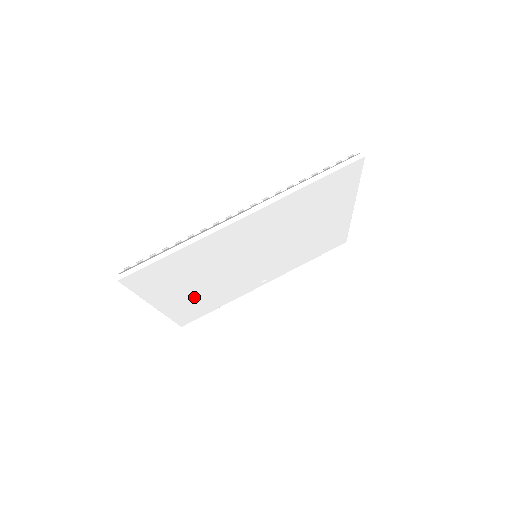
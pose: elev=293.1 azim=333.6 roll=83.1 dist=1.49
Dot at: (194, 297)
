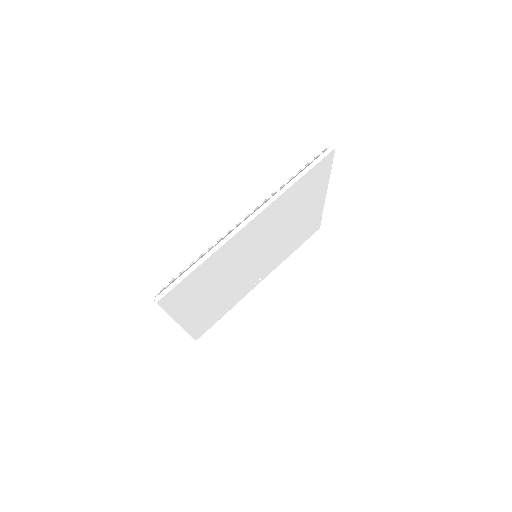
Dot at: (208, 307)
